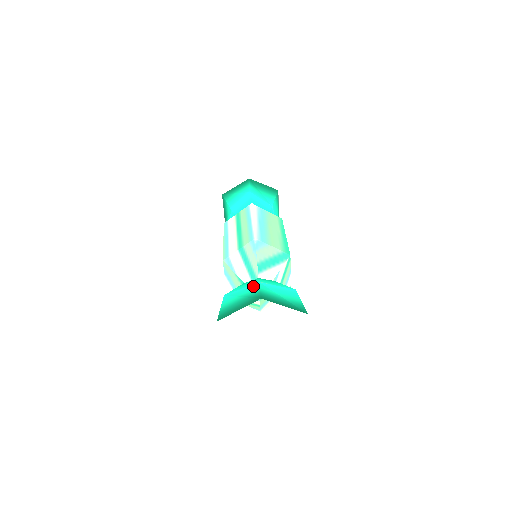
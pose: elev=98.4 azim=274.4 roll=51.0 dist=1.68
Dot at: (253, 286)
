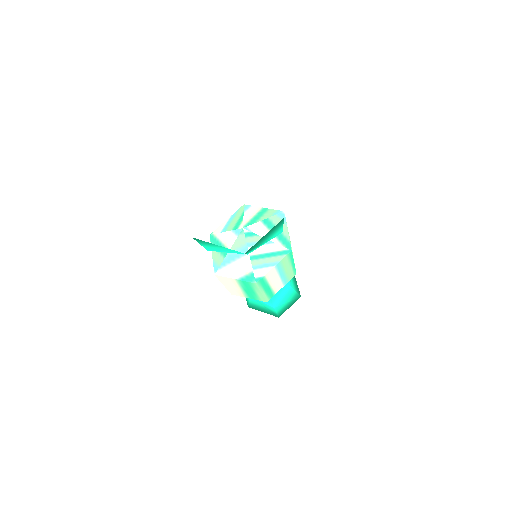
Dot at: occluded
